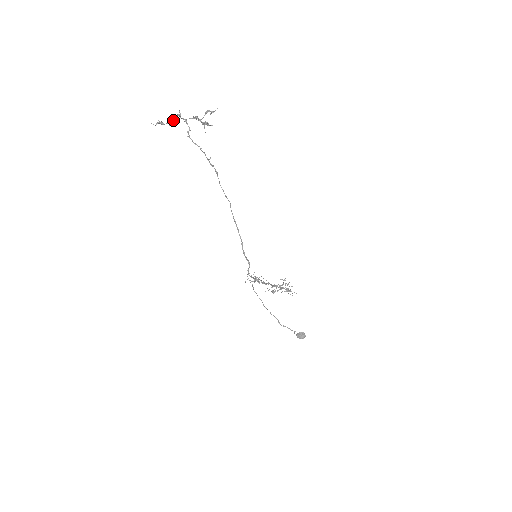
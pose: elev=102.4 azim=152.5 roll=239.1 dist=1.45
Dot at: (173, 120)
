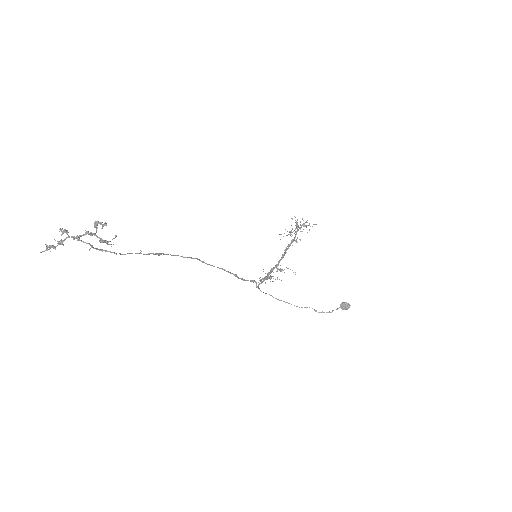
Dot at: (62, 241)
